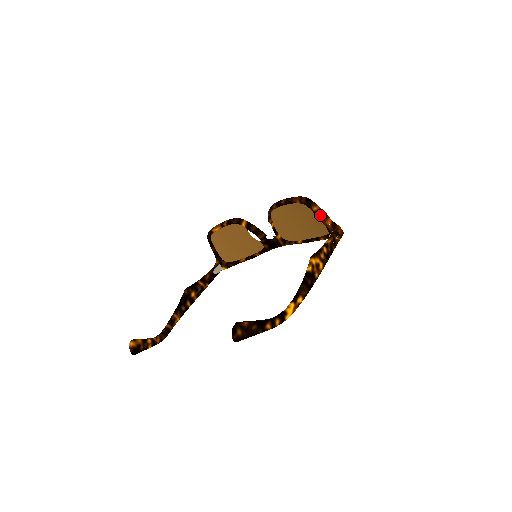
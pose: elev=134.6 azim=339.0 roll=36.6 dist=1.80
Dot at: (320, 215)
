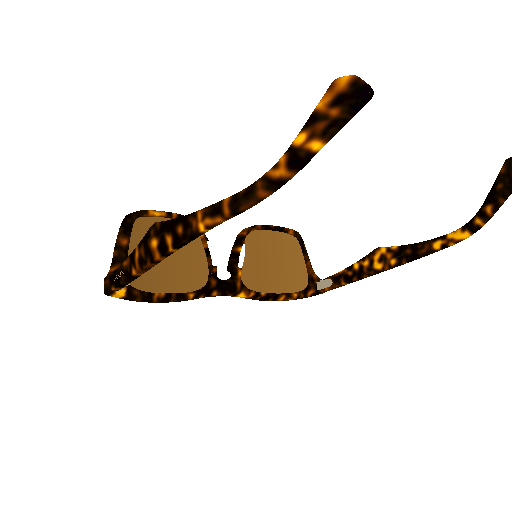
Dot at: (308, 257)
